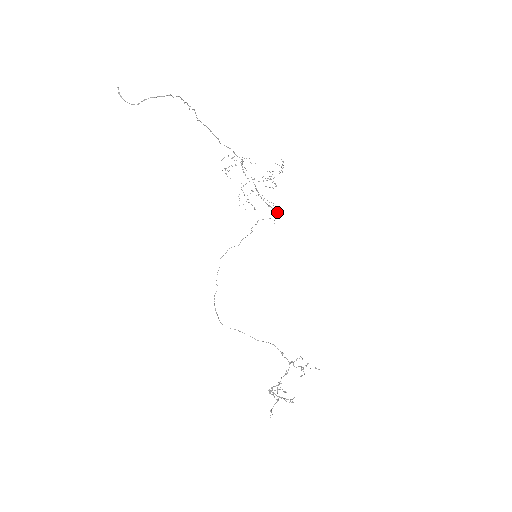
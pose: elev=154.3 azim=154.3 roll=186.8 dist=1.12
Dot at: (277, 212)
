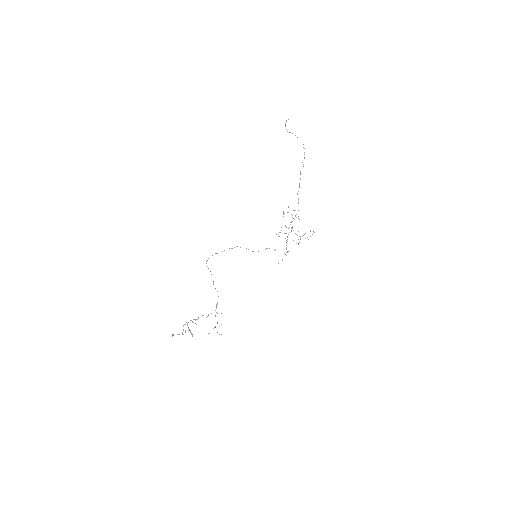
Dot at: occluded
